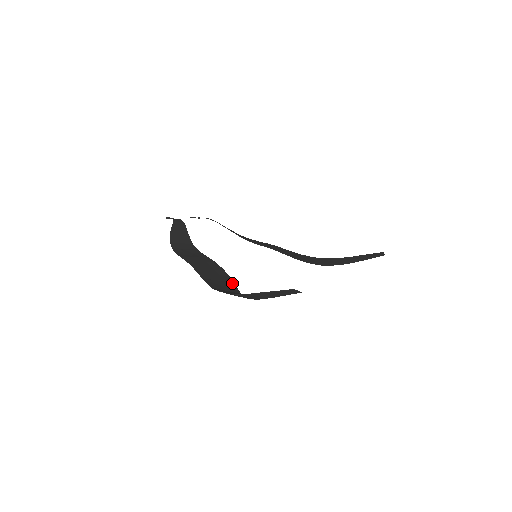
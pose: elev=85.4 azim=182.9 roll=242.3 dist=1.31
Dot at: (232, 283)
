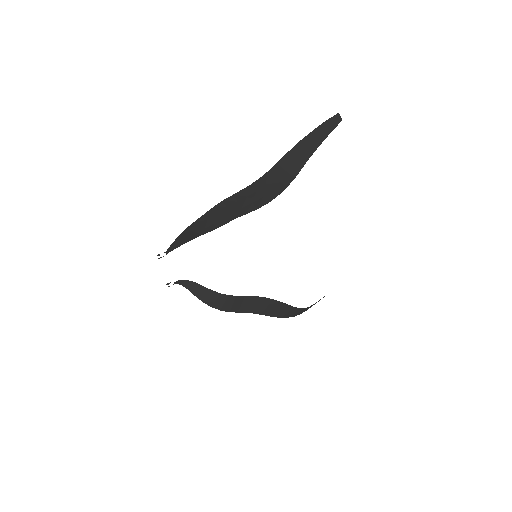
Dot at: (278, 193)
